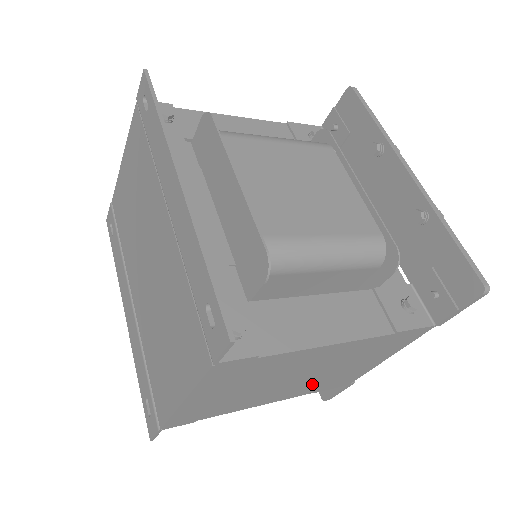
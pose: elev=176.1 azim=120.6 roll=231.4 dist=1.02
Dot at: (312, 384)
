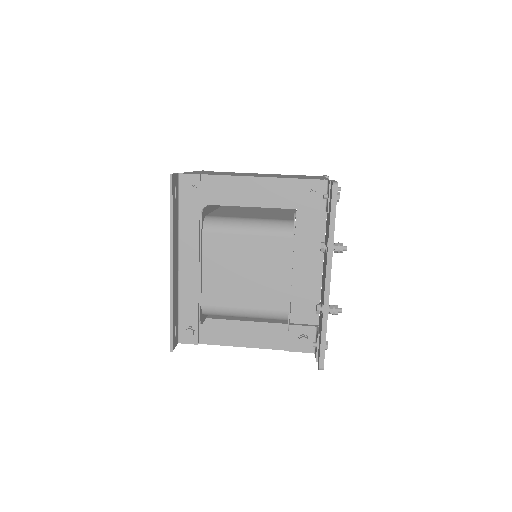
Dot at: occluded
